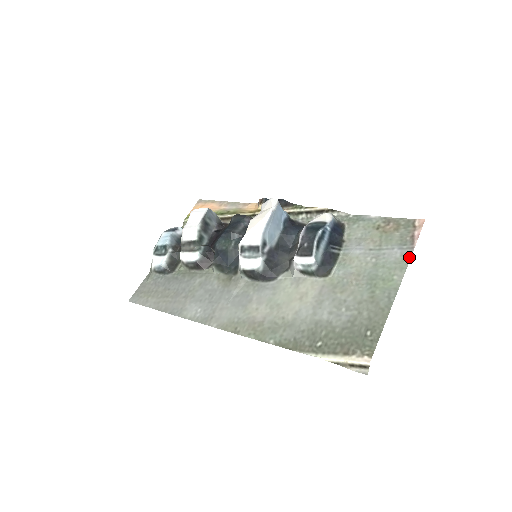
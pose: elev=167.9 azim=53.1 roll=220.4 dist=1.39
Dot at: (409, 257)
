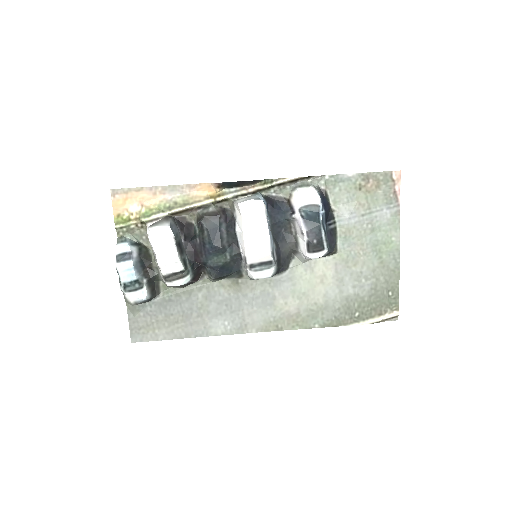
Dot at: (399, 216)
